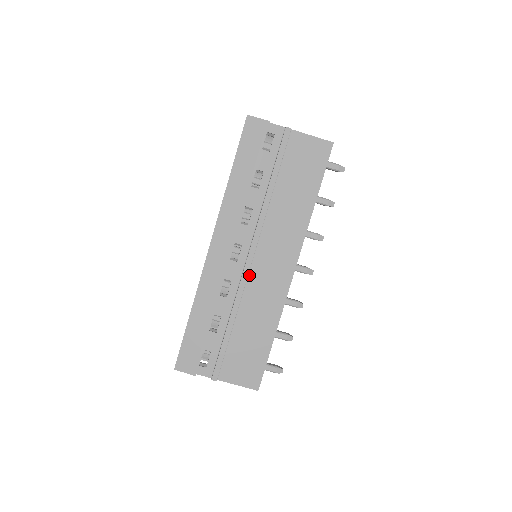
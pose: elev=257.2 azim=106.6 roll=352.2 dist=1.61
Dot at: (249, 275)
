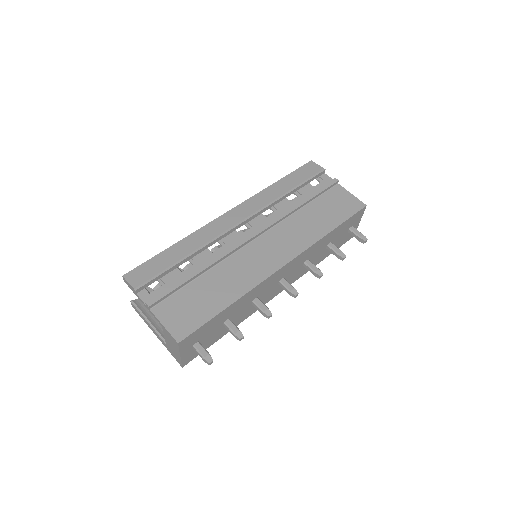
Dot at: (243, 248)
